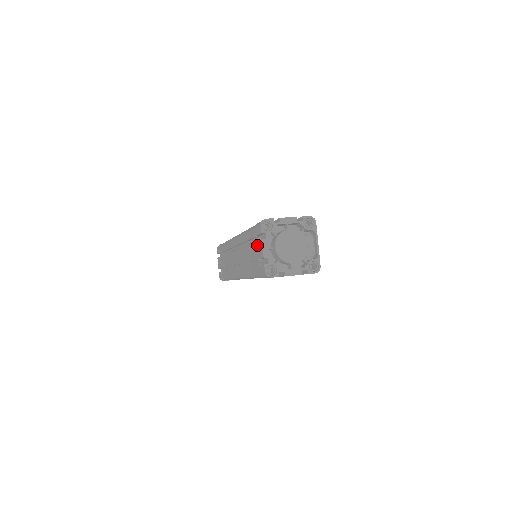
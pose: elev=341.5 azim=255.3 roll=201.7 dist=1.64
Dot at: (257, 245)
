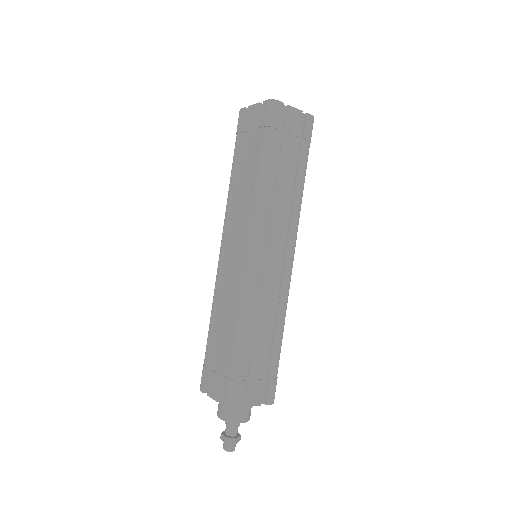
Dot at: (247, 125)
